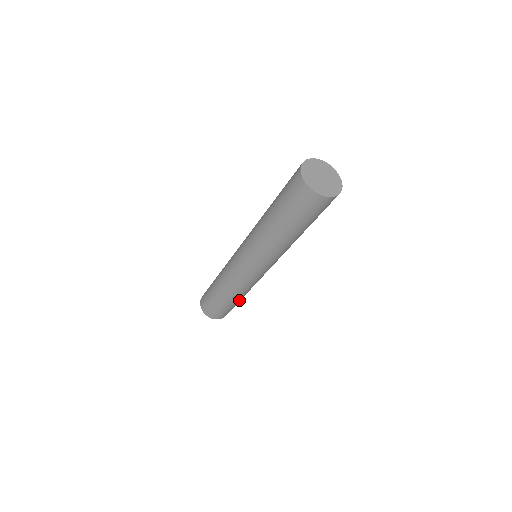
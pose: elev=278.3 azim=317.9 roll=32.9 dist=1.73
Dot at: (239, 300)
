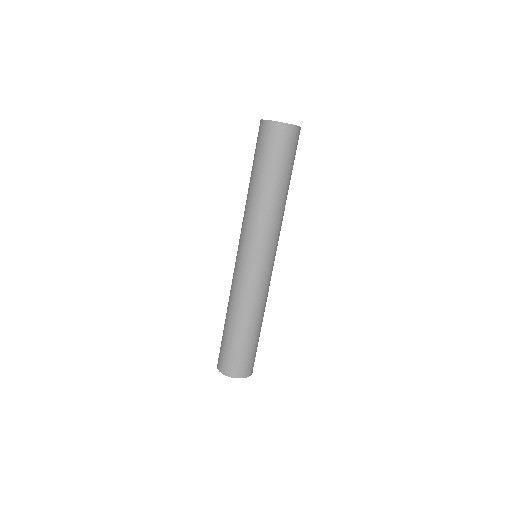
Dot at: (260, 329)
